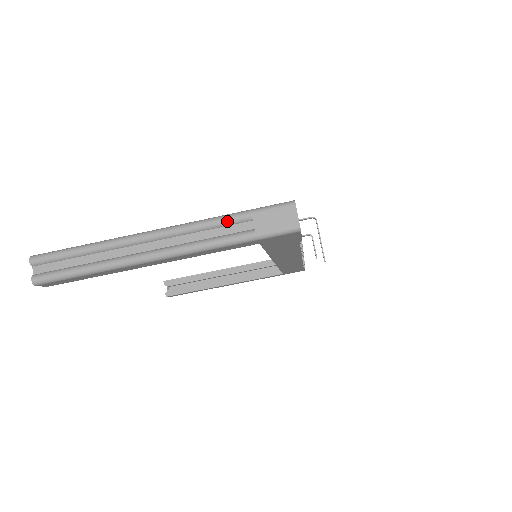
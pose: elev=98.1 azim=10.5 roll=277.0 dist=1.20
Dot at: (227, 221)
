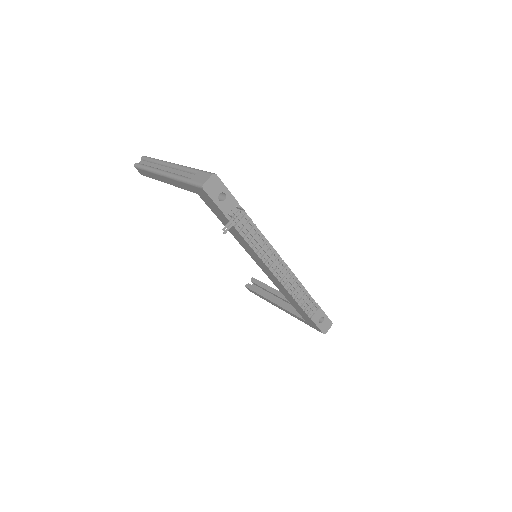
Dot at: (190, 170)
